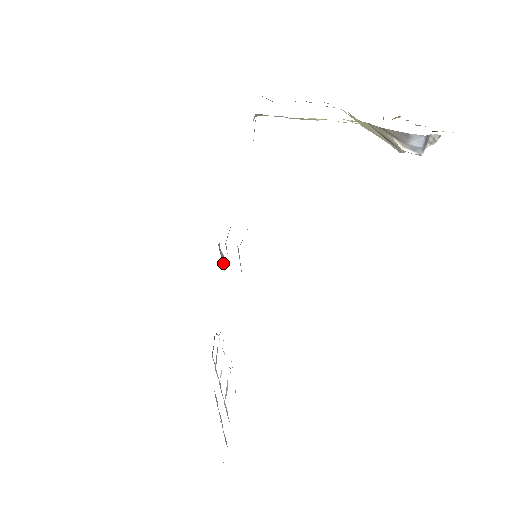
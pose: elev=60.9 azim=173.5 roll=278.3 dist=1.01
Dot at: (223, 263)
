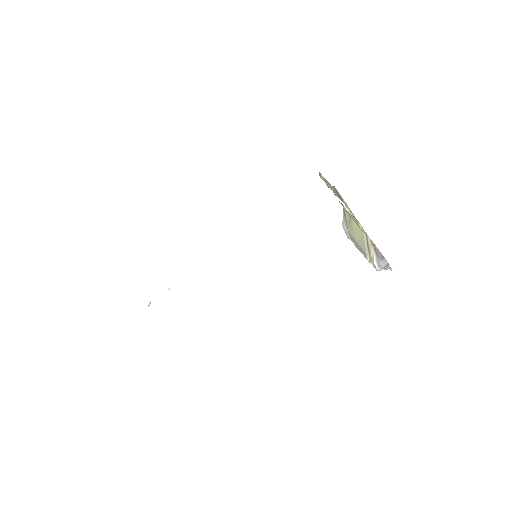
Dot at: occluded
